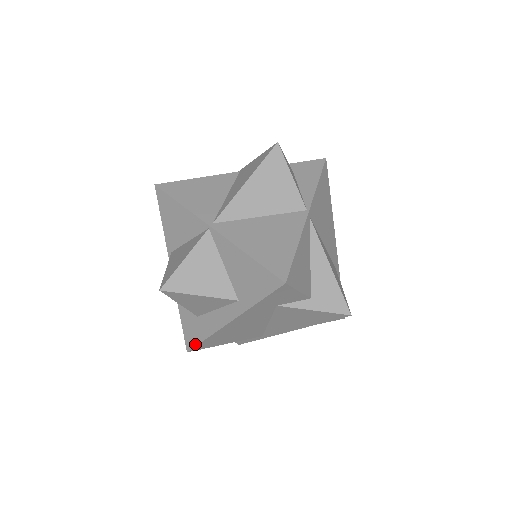
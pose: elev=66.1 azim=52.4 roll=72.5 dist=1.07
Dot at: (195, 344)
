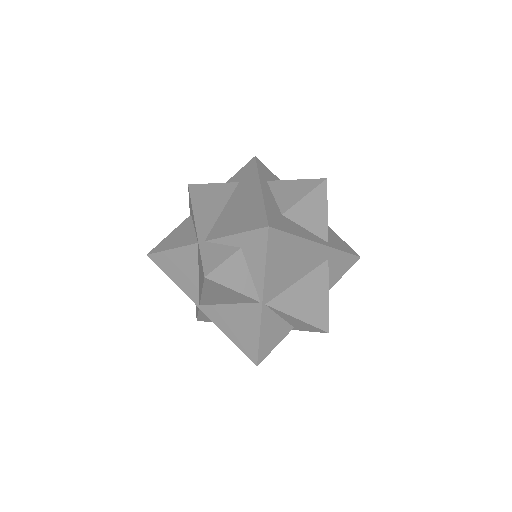
Dot at: occluded
